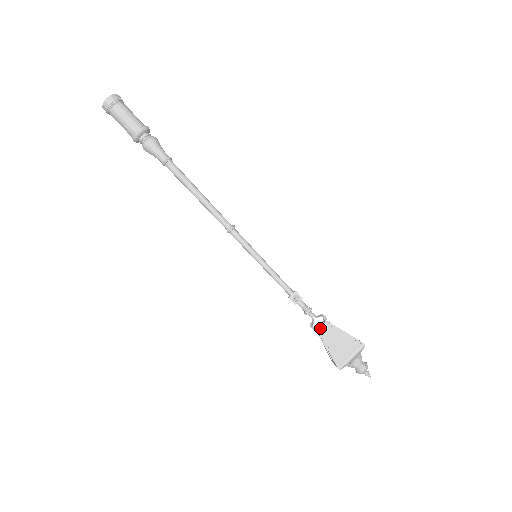
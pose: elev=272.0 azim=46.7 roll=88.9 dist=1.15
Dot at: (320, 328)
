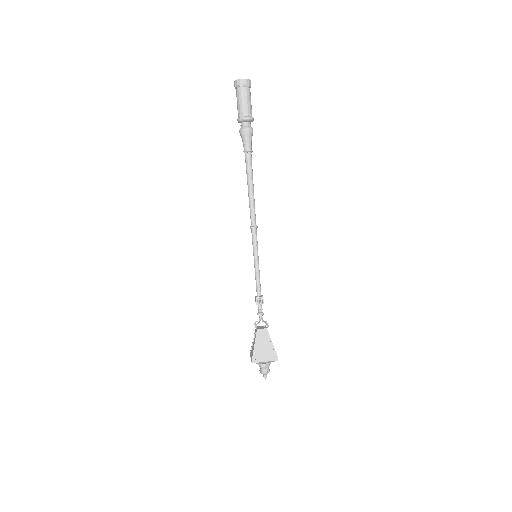
Dot at: (260, 330)
